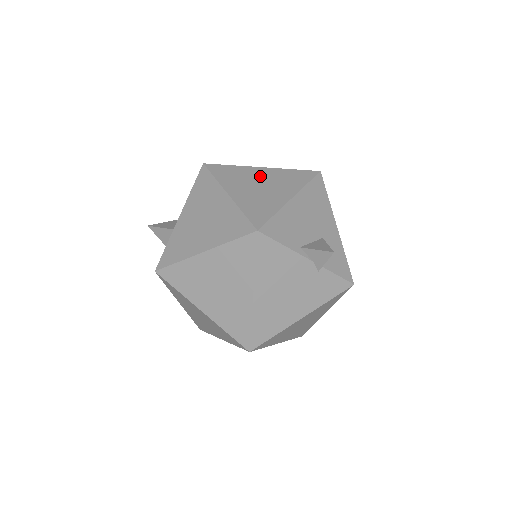
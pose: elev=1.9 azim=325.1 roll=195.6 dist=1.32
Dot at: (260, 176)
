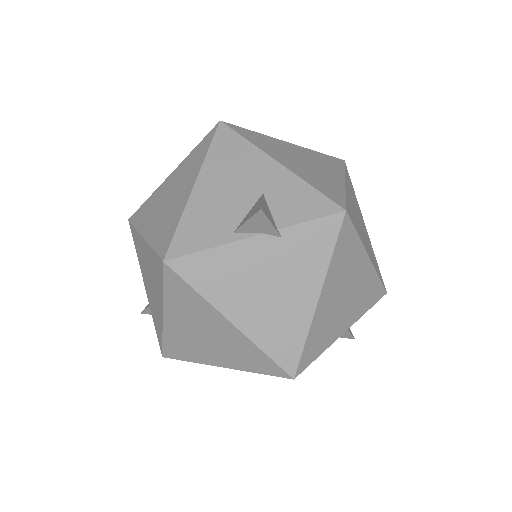
Dot at: (168, 187)
